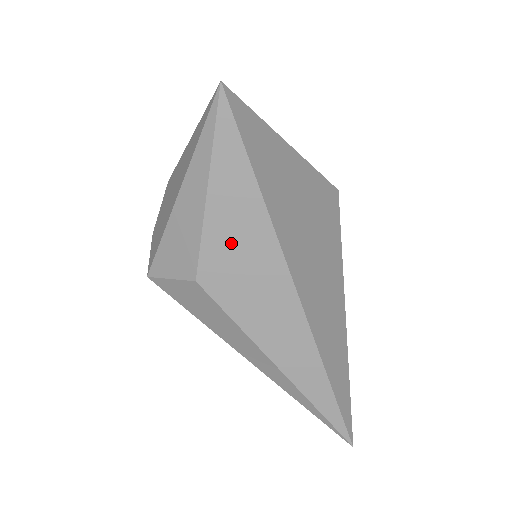
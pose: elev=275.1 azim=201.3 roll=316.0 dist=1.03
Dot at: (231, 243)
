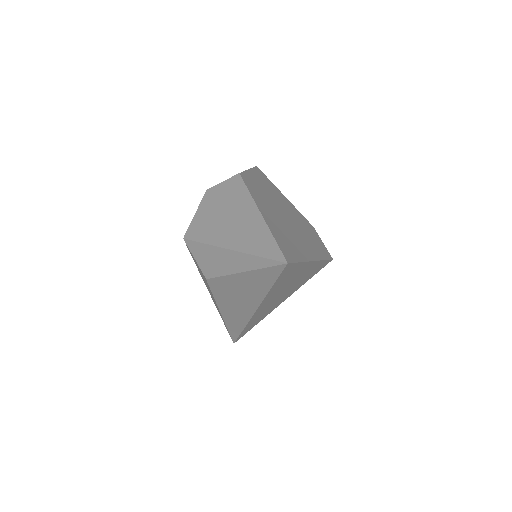
Dot at: (237, 287)
